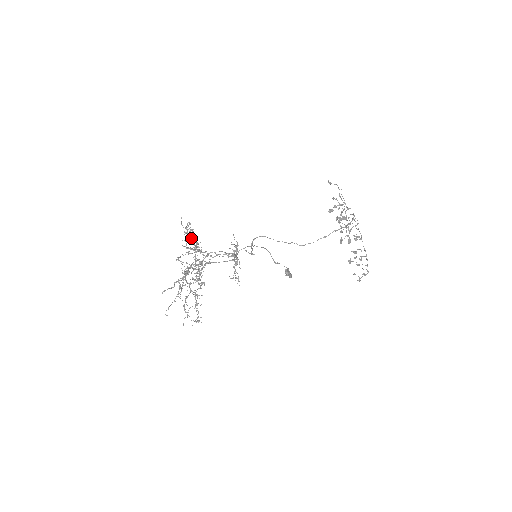
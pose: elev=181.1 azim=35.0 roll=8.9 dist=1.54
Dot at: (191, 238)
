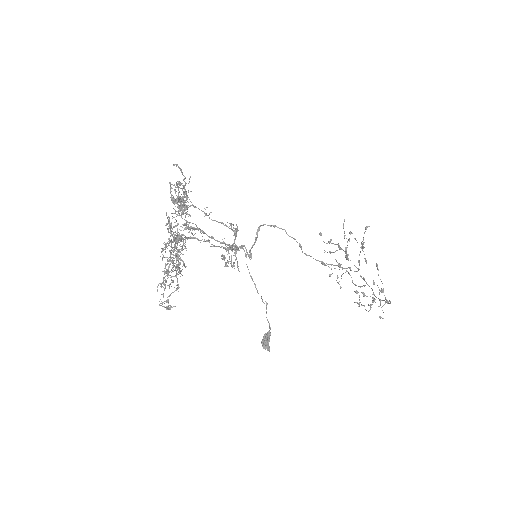
Dot at: occluded
